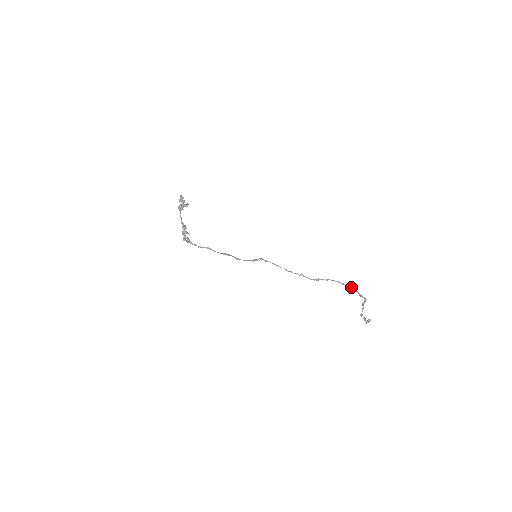
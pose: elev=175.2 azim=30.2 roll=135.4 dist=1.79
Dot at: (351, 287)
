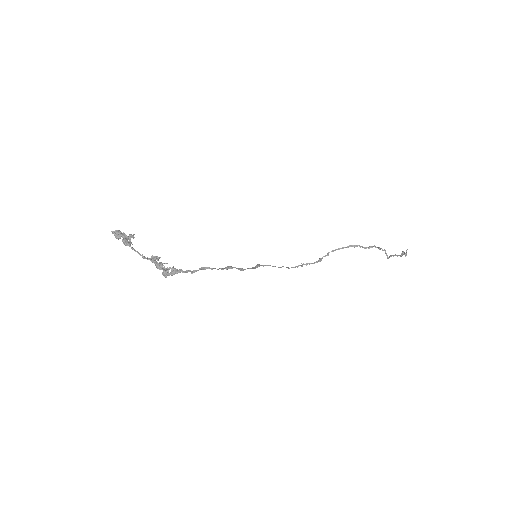
Dot at: (352, 245)
